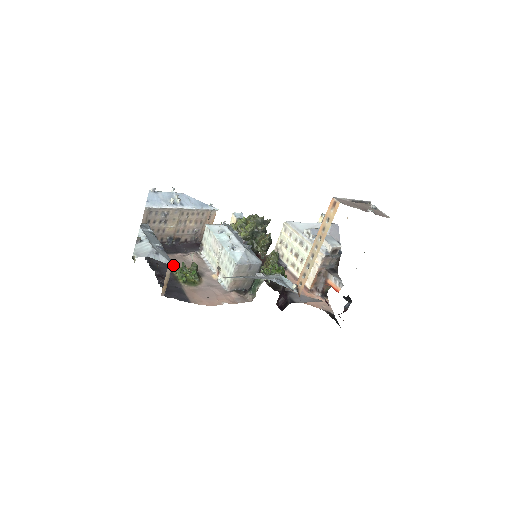
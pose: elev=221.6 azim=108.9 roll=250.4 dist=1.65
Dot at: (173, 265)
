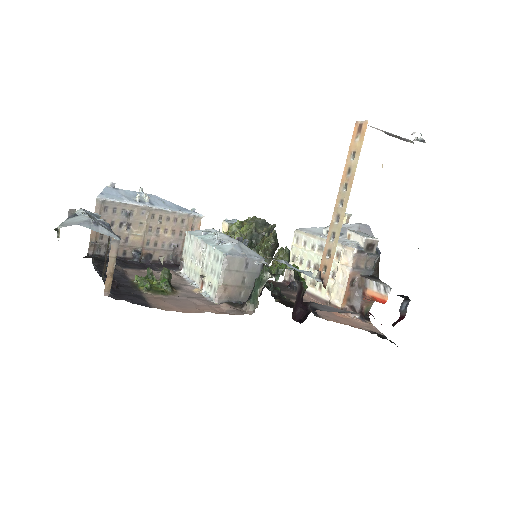
Dot at: occluded
